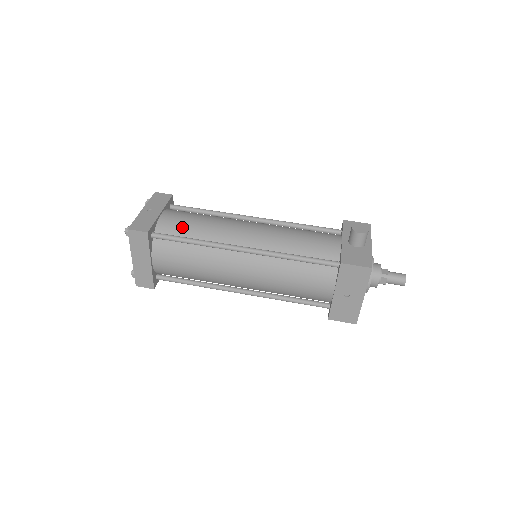
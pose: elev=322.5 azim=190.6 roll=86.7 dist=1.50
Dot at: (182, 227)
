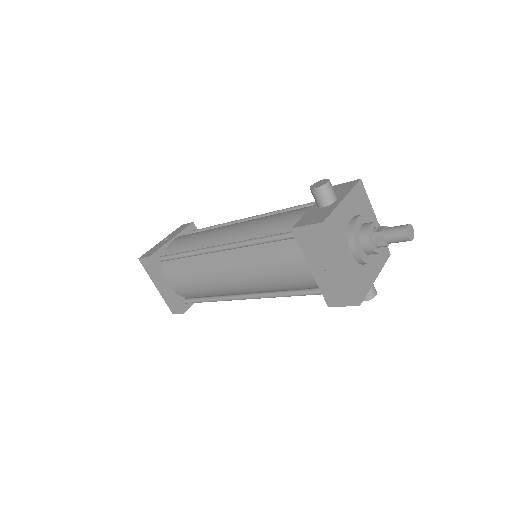
Dot at: (182, 245)
